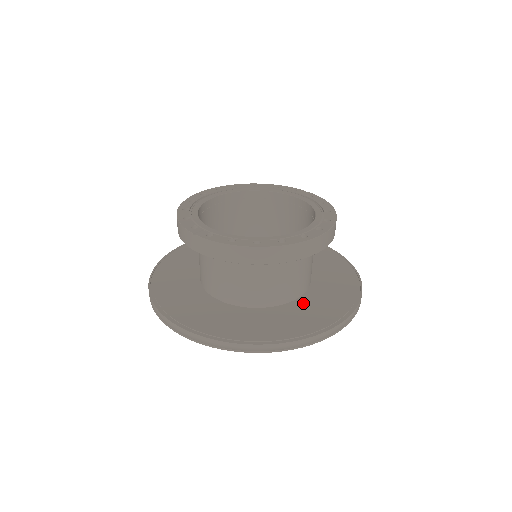
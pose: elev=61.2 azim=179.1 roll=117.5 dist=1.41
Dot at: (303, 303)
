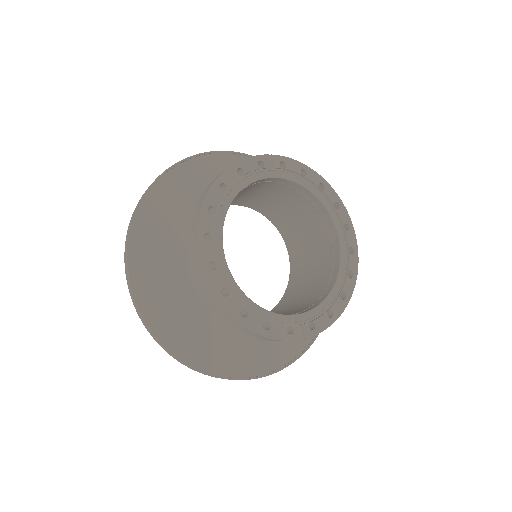
Dot at: occluded
